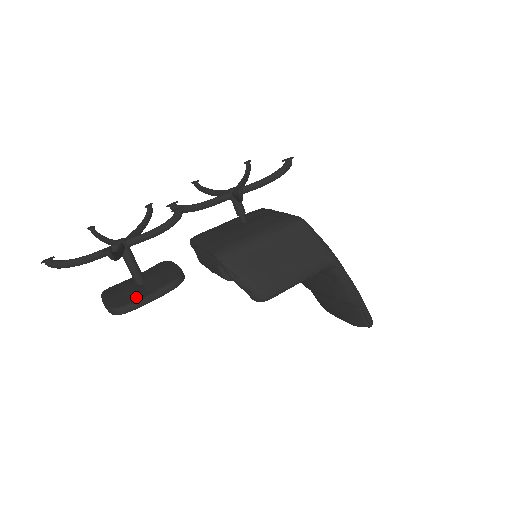
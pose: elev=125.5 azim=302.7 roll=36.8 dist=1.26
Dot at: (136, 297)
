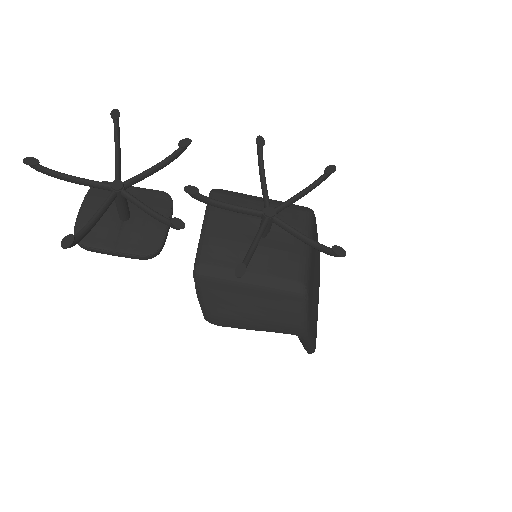
Dot at: (102, 243)
